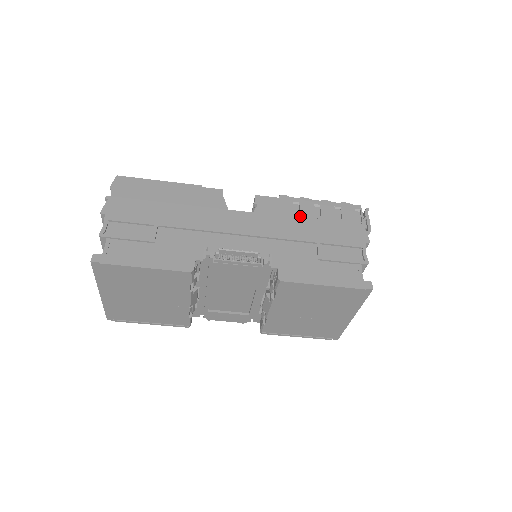
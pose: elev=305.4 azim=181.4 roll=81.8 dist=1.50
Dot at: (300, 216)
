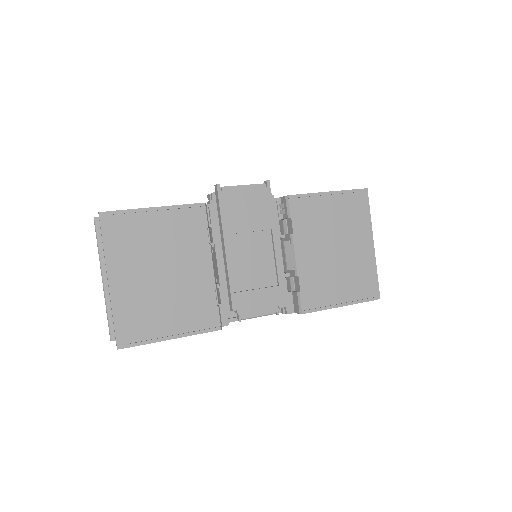
Dot at: occluded
